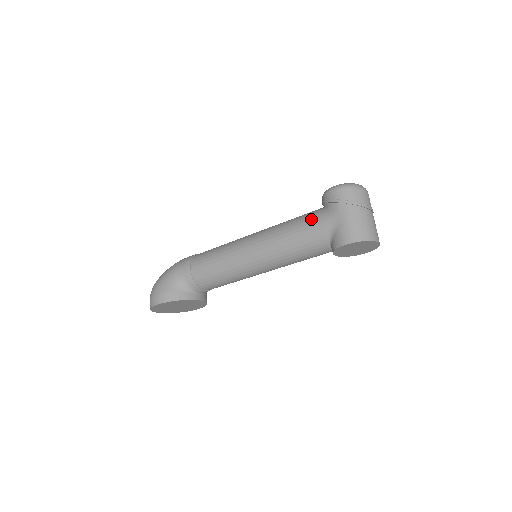
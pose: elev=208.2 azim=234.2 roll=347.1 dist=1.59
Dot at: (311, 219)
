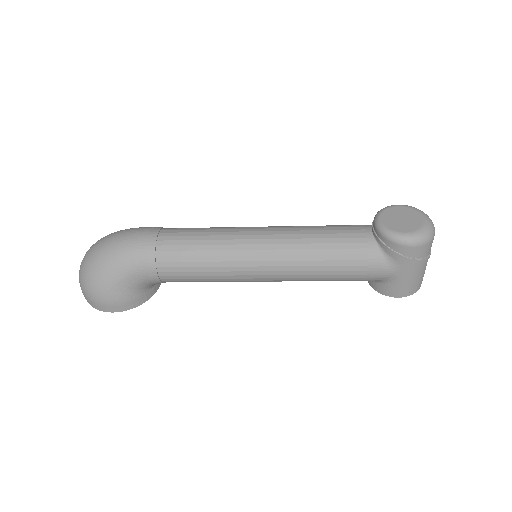
Dot at: (363, 265)
